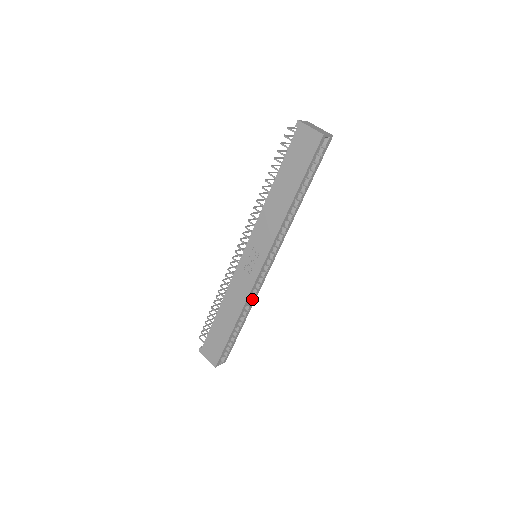
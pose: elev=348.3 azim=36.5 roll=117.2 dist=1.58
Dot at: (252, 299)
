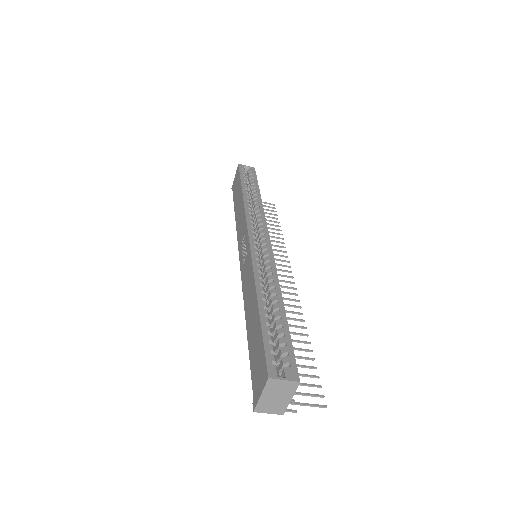
Dot at: (272, 277)
